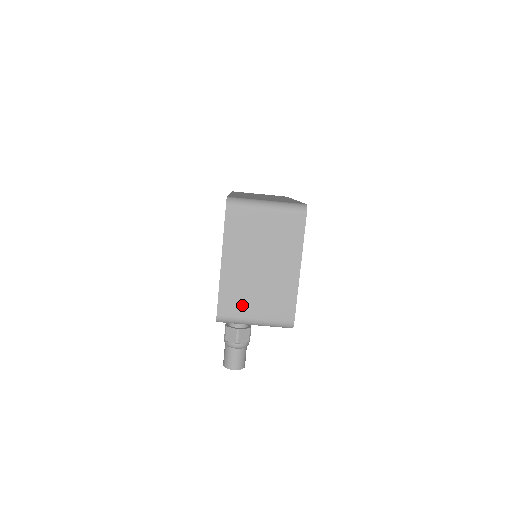
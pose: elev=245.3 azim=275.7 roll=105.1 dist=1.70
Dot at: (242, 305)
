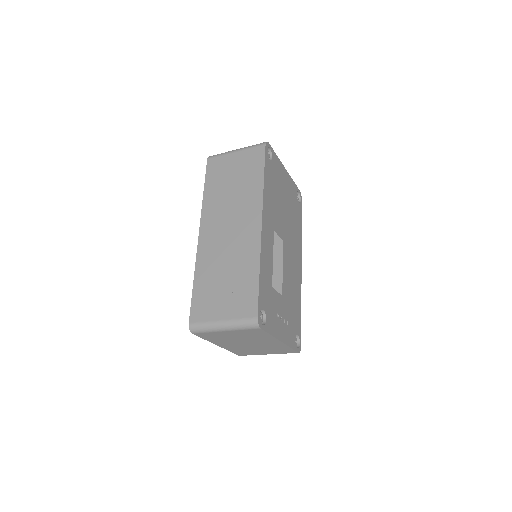
Dot at: (252, 352)
